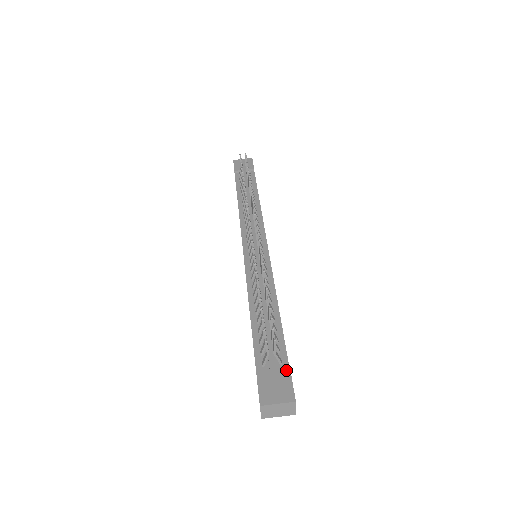
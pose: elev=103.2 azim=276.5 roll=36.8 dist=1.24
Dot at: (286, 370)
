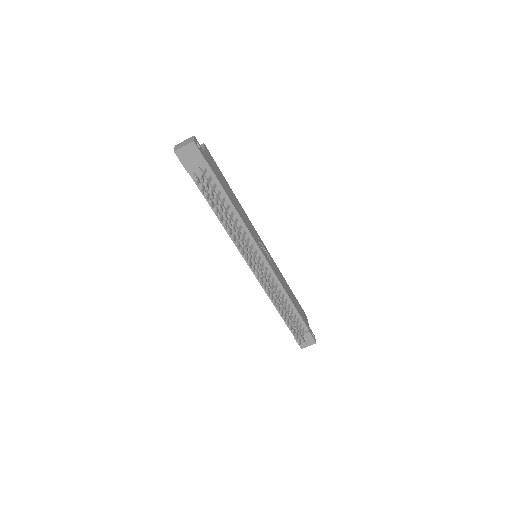
Dot at: (308, 333)
